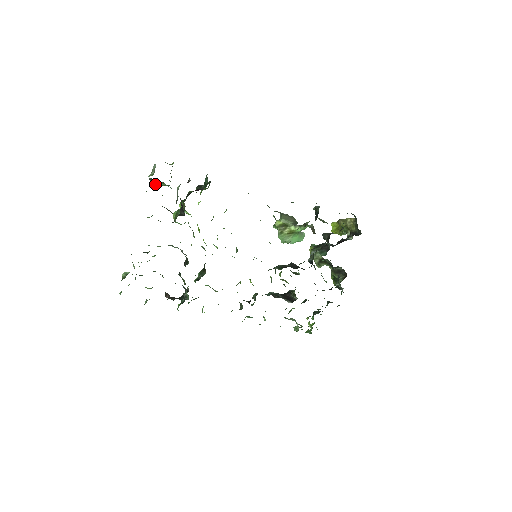
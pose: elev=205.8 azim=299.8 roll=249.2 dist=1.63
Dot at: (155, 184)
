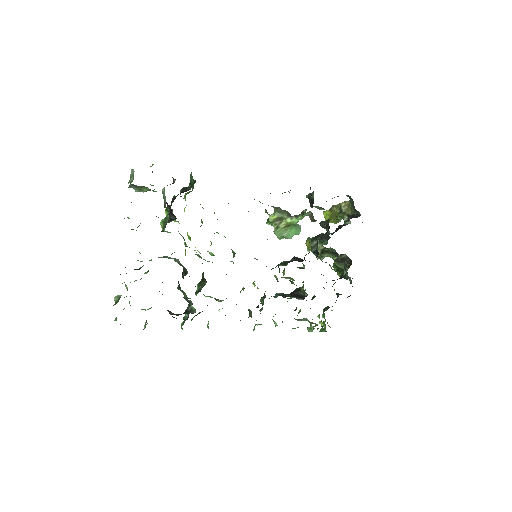
Dot at: (136, 191)
